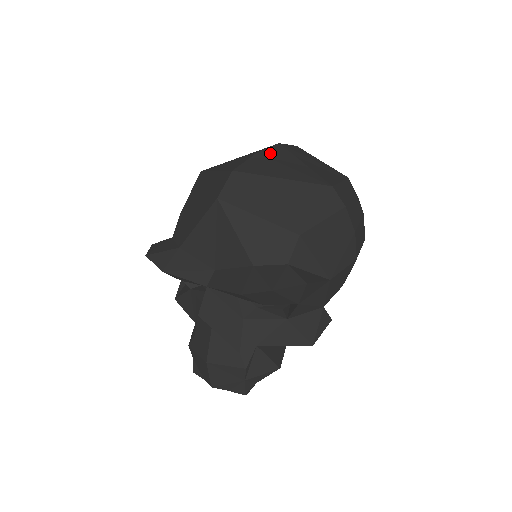
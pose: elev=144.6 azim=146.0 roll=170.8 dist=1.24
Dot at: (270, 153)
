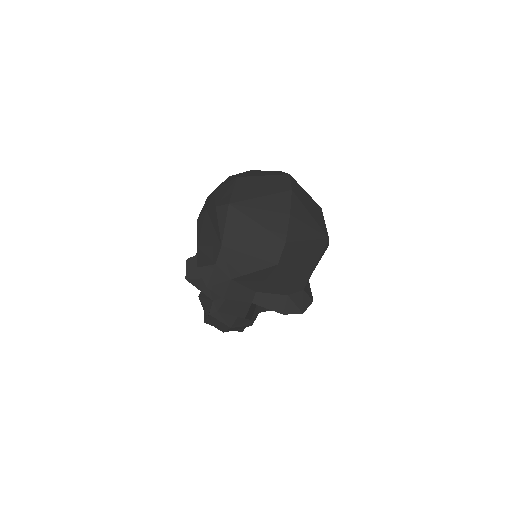
Dot at: (295, 211)
